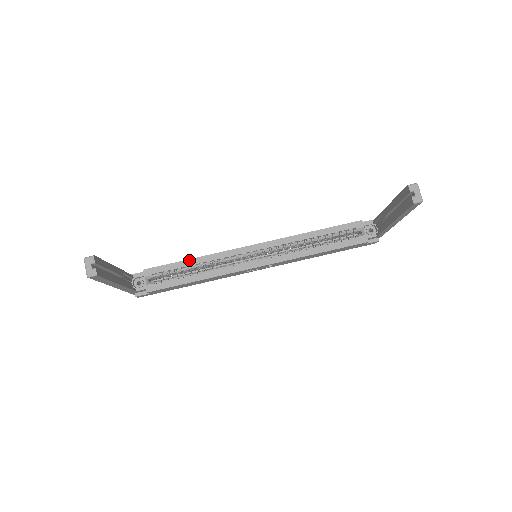
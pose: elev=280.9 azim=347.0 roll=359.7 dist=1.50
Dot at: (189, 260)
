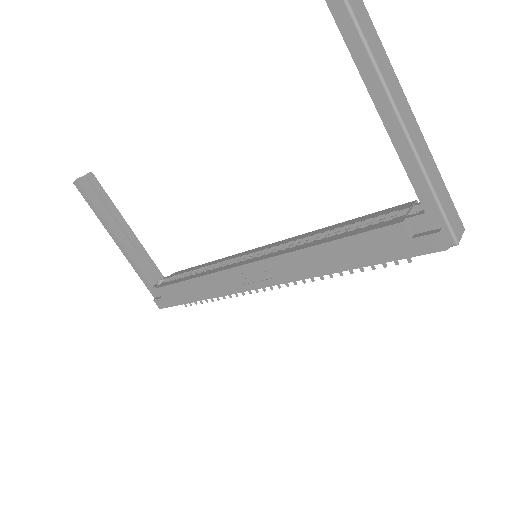
Dot at: (205, 264)
